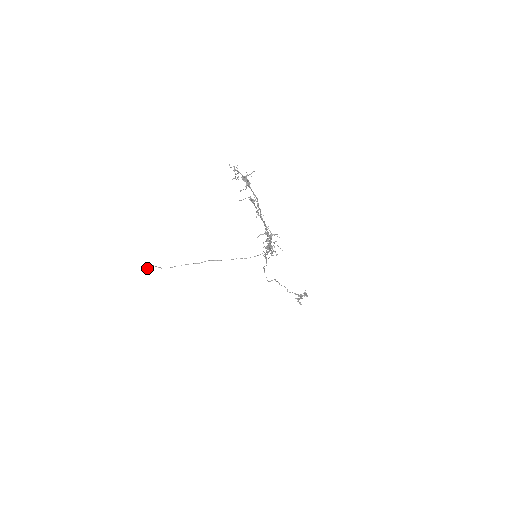
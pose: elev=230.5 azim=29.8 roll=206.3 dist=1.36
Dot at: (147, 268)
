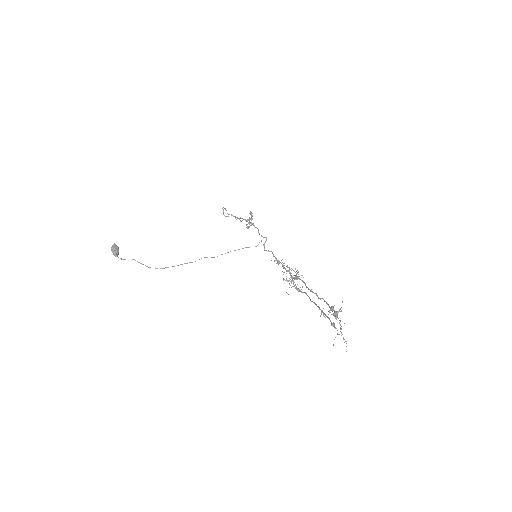
Dot at: (118, 254)
